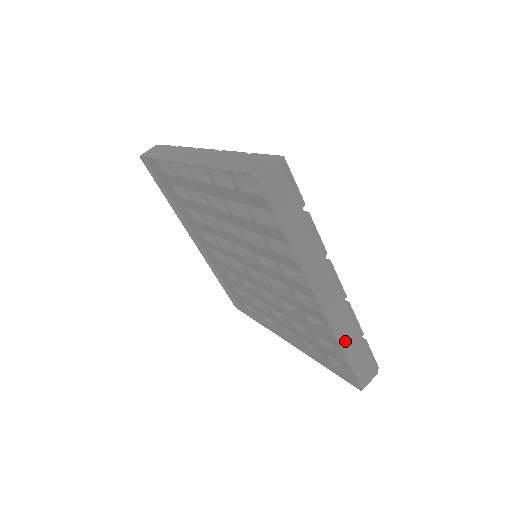
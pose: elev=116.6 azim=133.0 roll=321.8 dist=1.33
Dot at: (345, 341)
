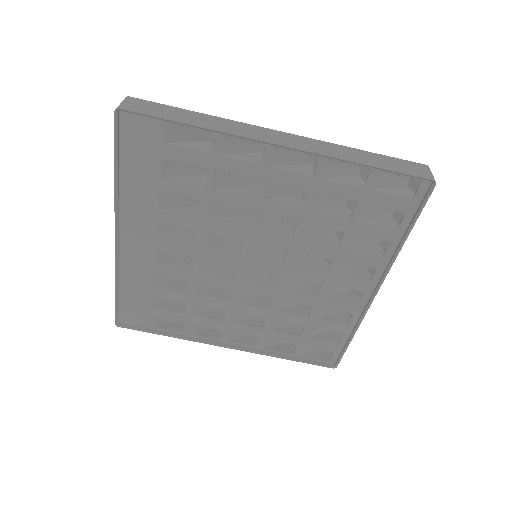
Dot at: occluded
